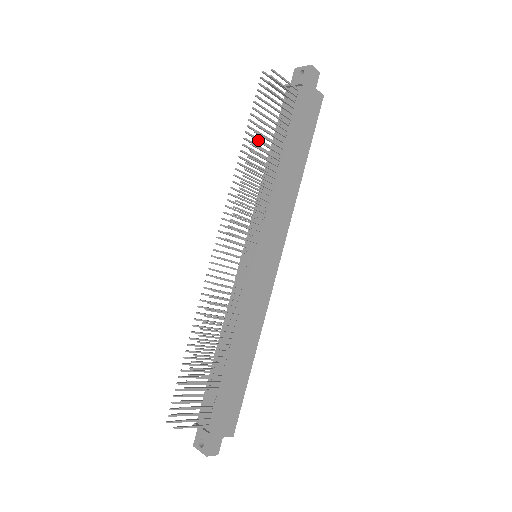
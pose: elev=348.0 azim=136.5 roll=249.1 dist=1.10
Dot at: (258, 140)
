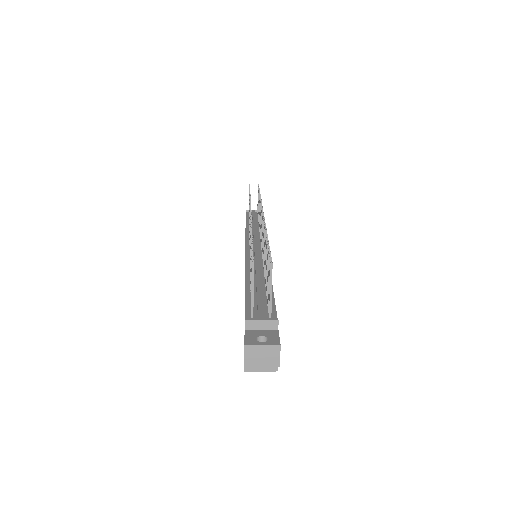
Dot at: occluded
